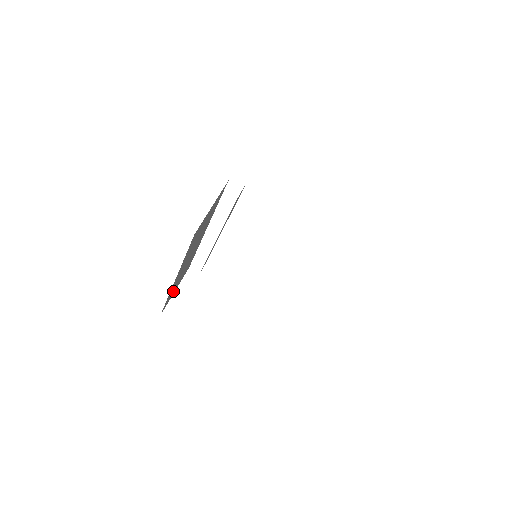
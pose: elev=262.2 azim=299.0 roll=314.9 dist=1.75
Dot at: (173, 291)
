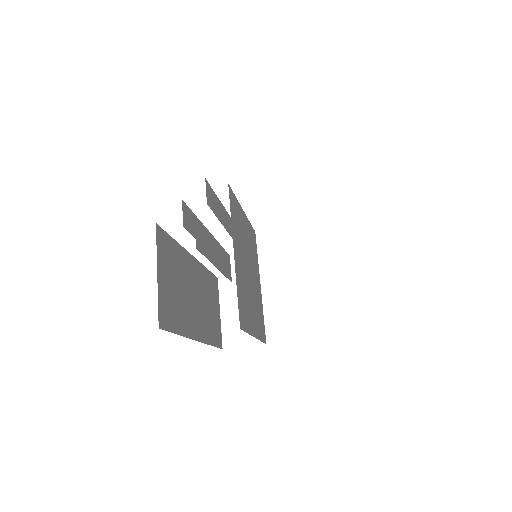
Dot at: (215, 323)
